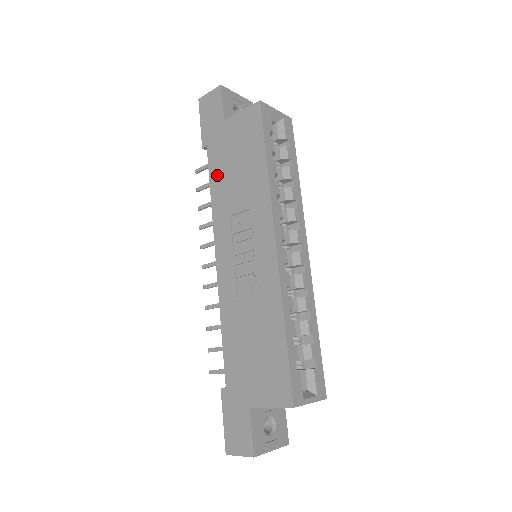
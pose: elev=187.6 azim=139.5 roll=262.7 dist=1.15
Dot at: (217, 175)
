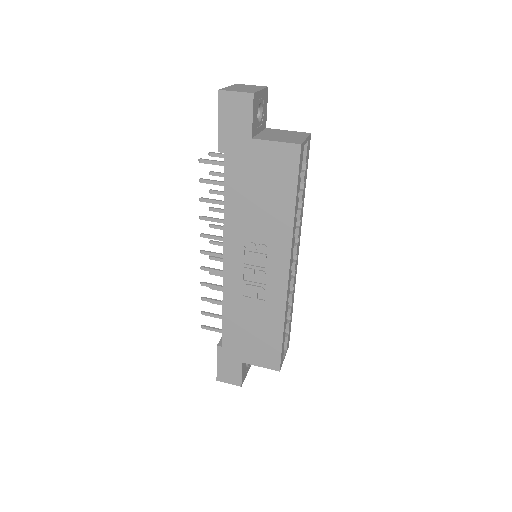
Dot at: (235, 190)
